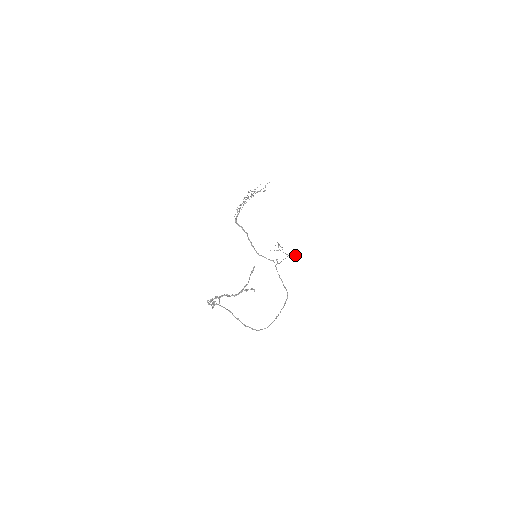
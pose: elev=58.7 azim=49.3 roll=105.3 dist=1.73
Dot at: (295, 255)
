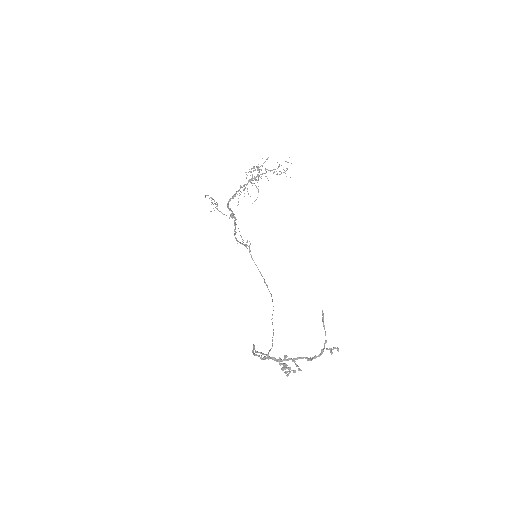
Dot at: (231, 214)
